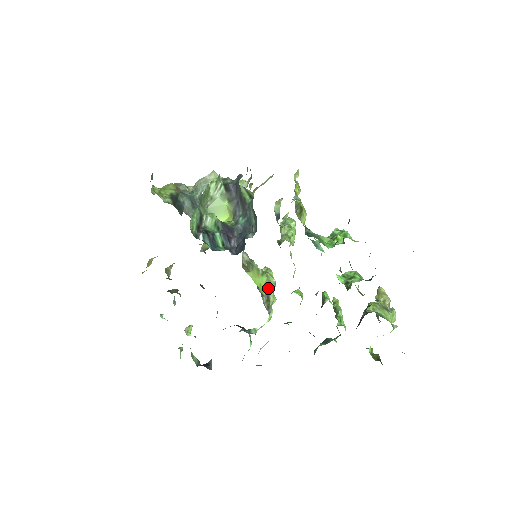
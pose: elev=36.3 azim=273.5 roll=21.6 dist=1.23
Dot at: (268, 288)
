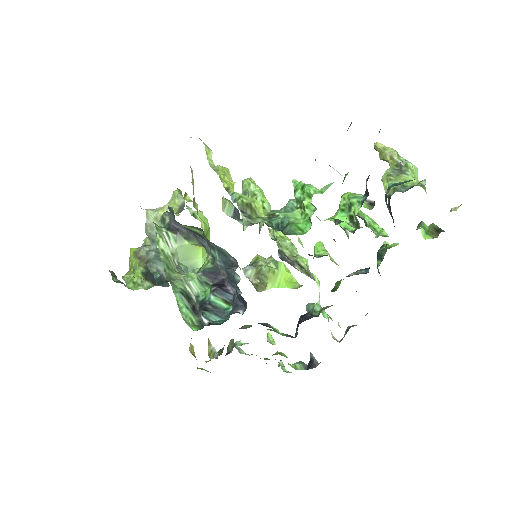
Dot at: (291, 256)
